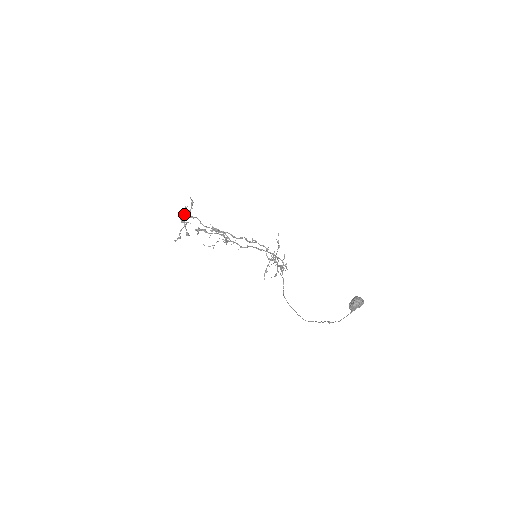
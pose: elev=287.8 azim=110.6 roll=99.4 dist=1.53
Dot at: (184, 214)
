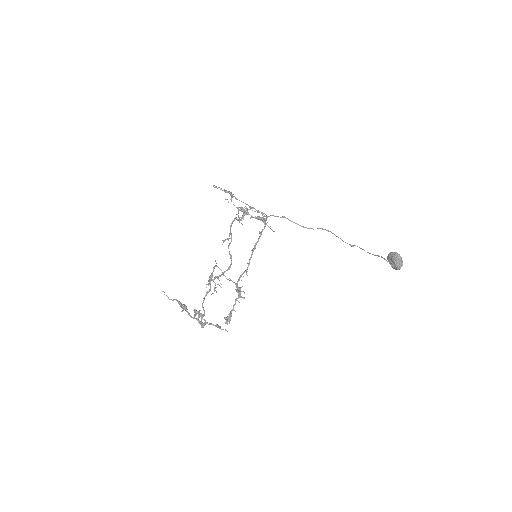
Dot at: occluded
